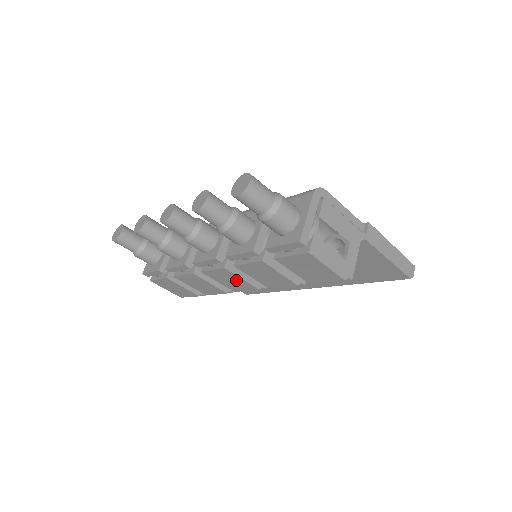
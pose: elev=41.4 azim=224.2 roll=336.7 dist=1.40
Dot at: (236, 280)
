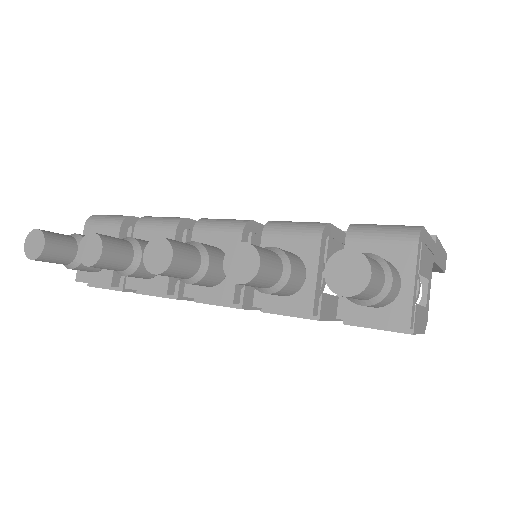
Dot at: occluded
